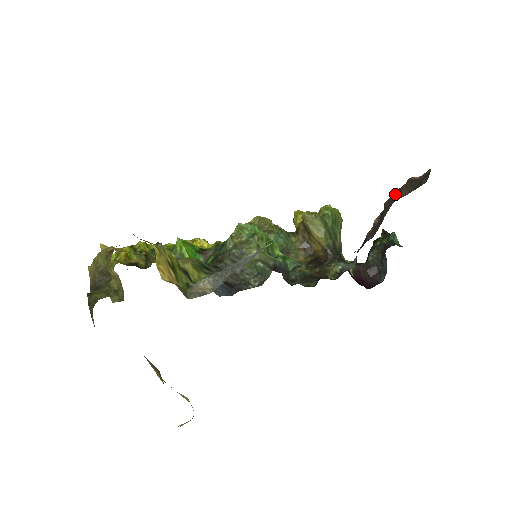
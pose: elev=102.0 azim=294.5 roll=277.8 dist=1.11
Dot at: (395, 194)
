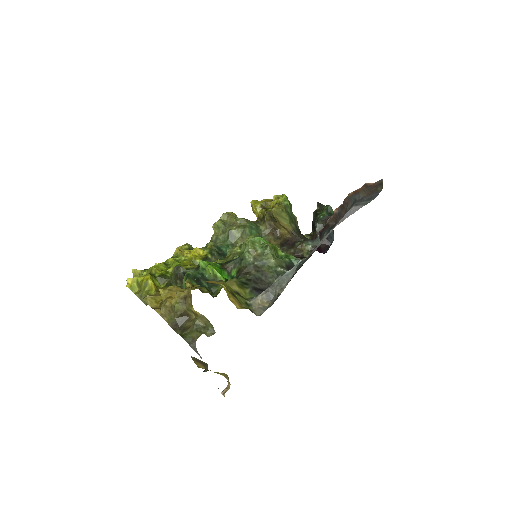
Dot at: (354, 194)
